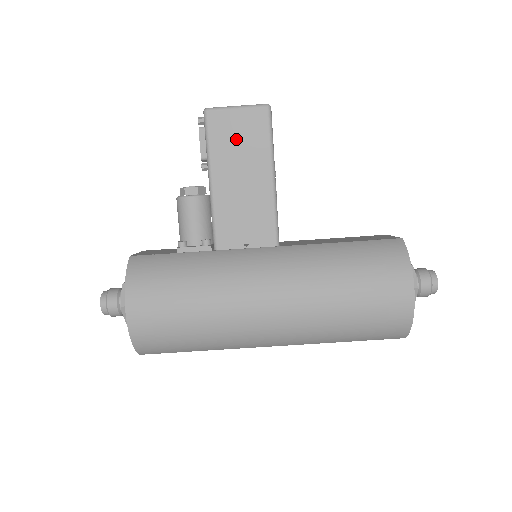
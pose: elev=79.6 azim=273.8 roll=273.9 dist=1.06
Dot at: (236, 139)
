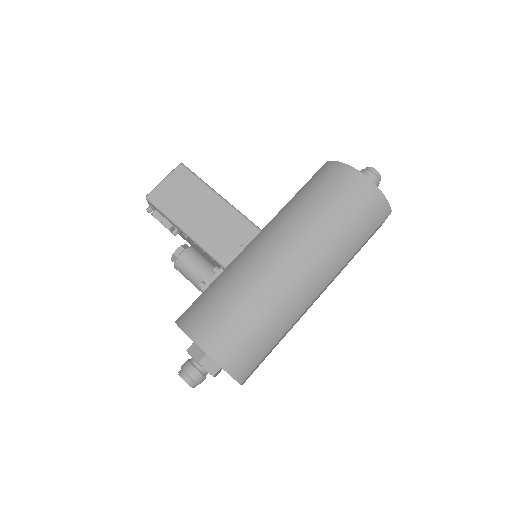
Dot at: (179, 196)
